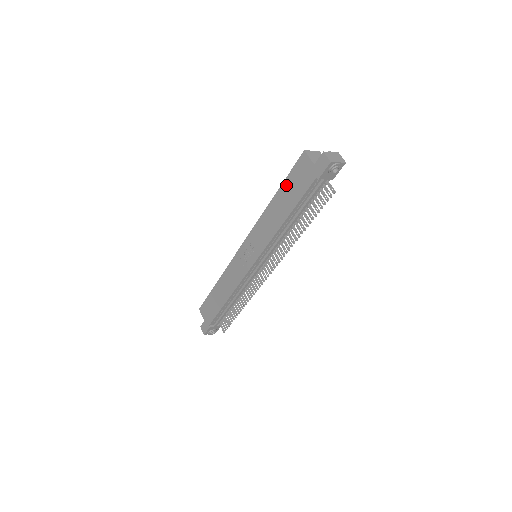
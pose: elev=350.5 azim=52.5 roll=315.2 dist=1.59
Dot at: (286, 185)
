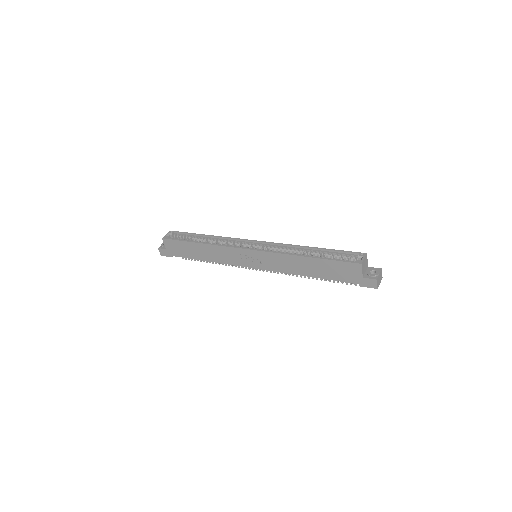
Dot at: (327, 263)
